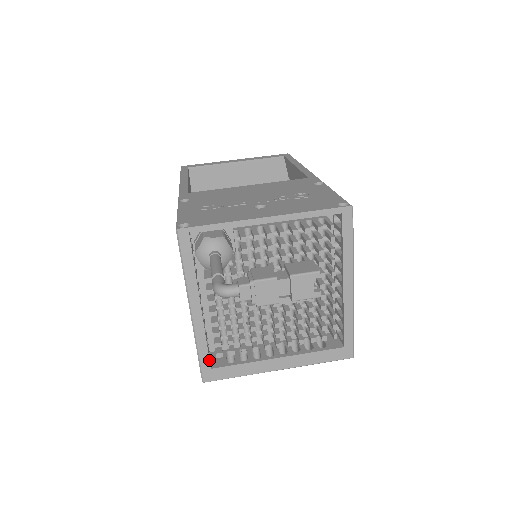
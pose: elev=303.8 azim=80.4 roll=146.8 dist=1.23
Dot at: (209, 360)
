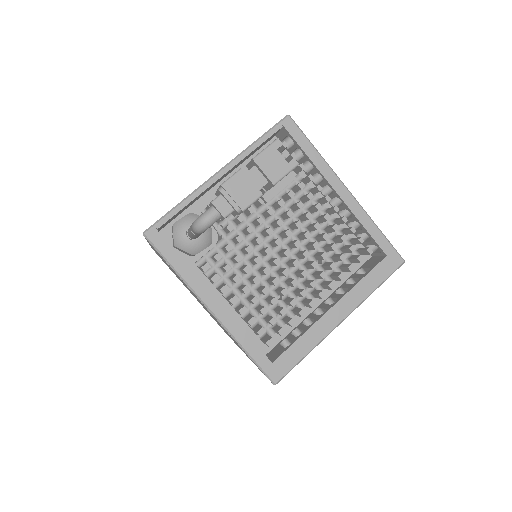
Dot at: (264, 354)
